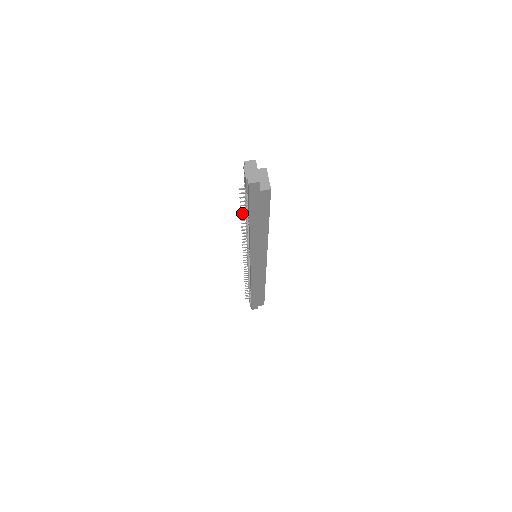
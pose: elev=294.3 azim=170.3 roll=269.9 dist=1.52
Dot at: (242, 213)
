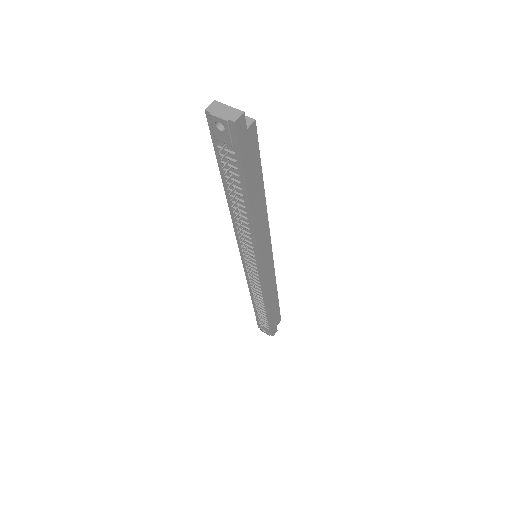
Dot at: (230, 194)
